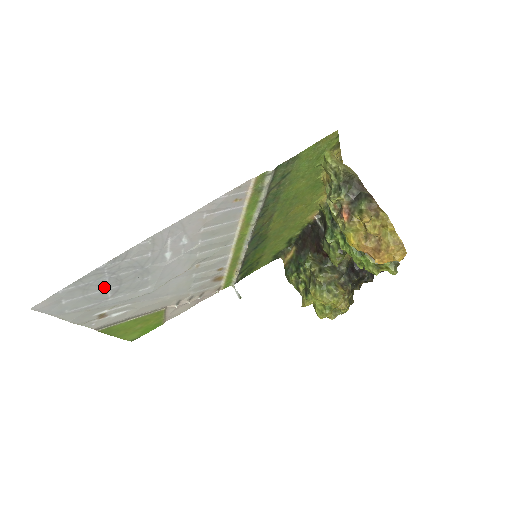
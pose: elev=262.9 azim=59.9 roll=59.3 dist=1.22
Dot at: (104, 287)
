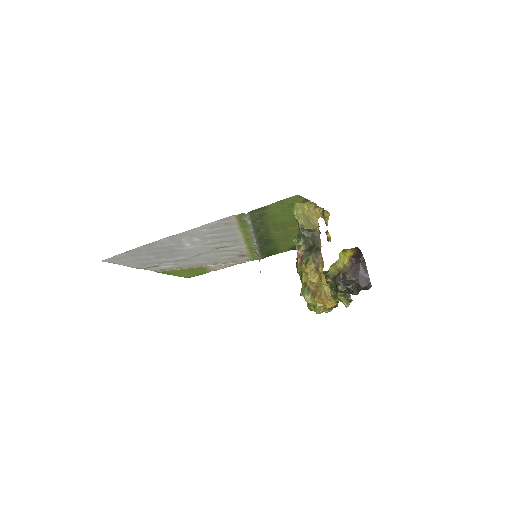
Dot at: (147, 255)
